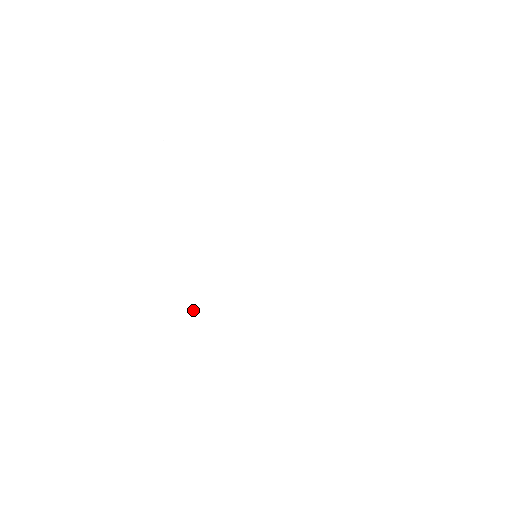
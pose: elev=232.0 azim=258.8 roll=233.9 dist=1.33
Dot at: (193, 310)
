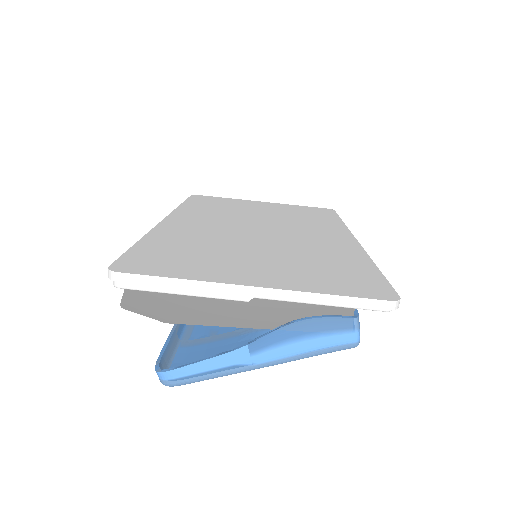
Dot at: (173, 235)
